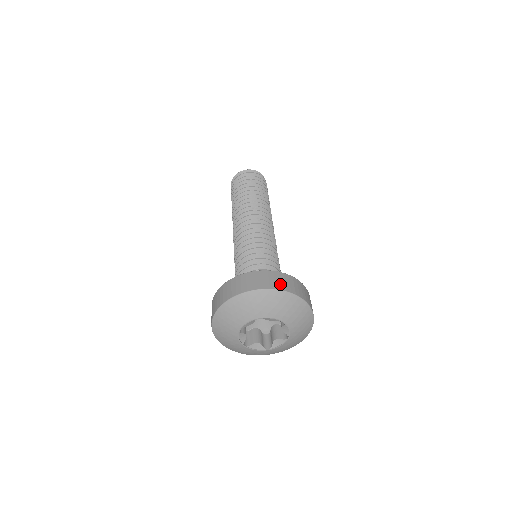
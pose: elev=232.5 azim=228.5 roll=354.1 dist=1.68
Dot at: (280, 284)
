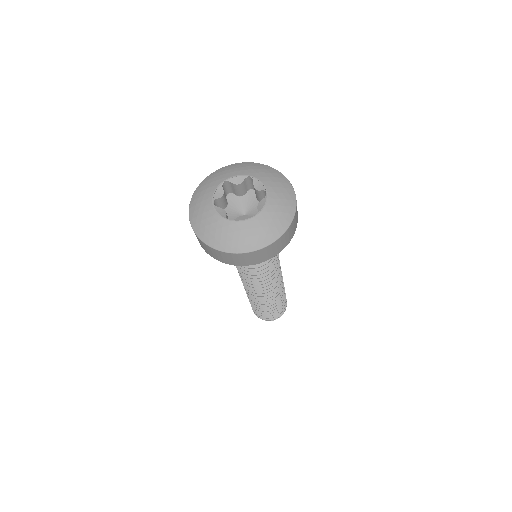
Dot at: occluded
